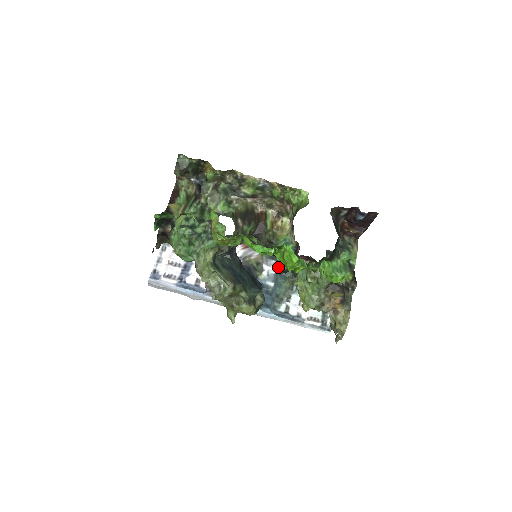
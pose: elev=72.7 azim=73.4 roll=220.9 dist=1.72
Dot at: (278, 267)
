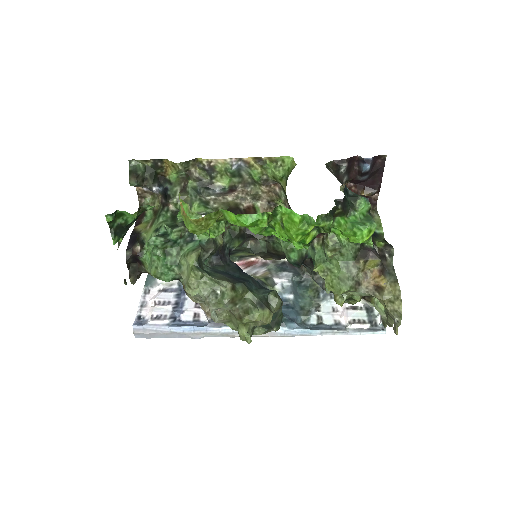
Dot at: (293, 278)
